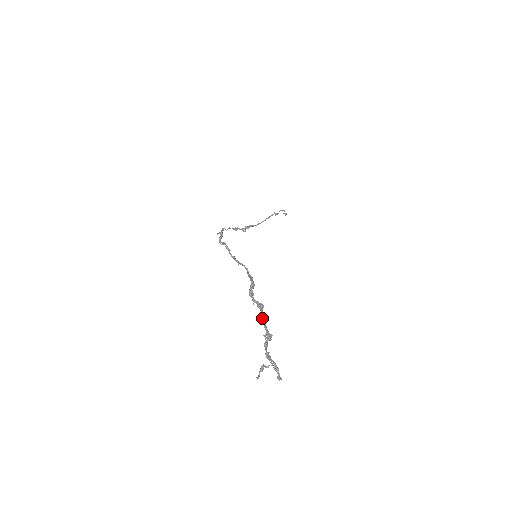
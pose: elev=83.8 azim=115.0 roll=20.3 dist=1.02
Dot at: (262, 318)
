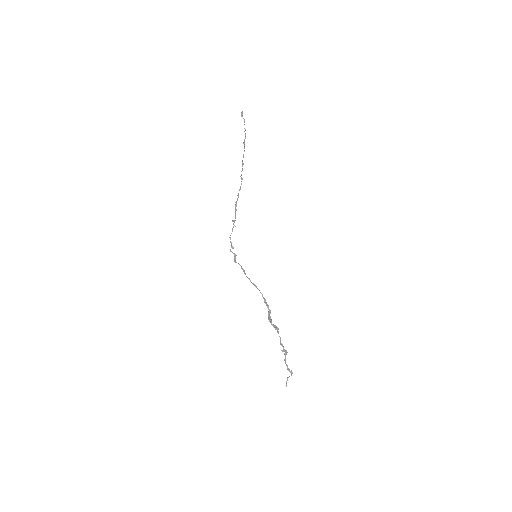
Dot at: (280, 341)
